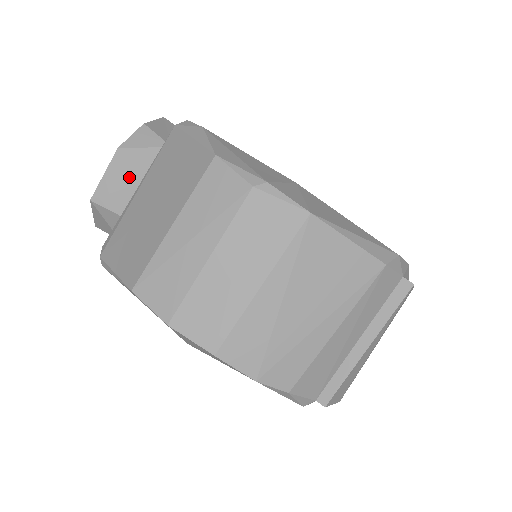
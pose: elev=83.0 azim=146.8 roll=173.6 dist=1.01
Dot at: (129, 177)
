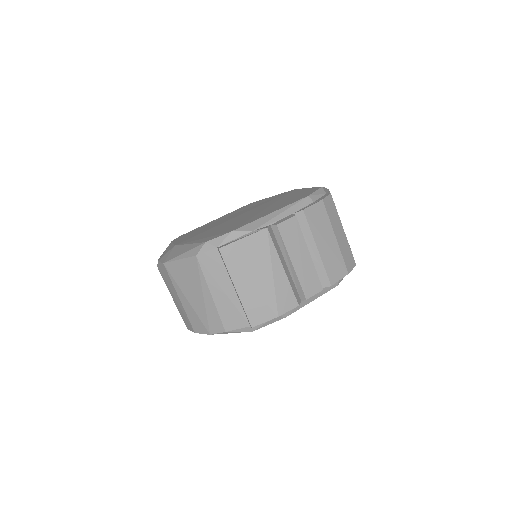
Dot at: occluded
